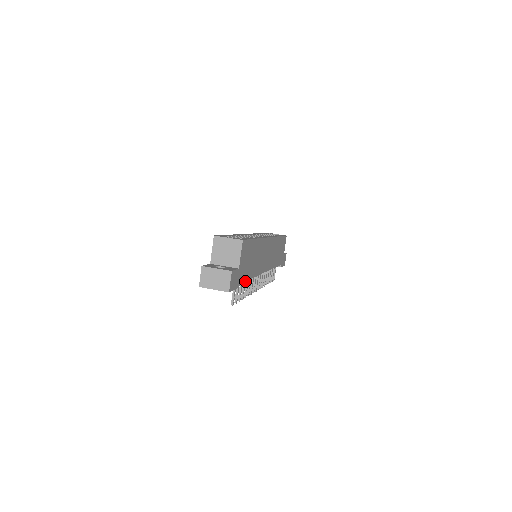
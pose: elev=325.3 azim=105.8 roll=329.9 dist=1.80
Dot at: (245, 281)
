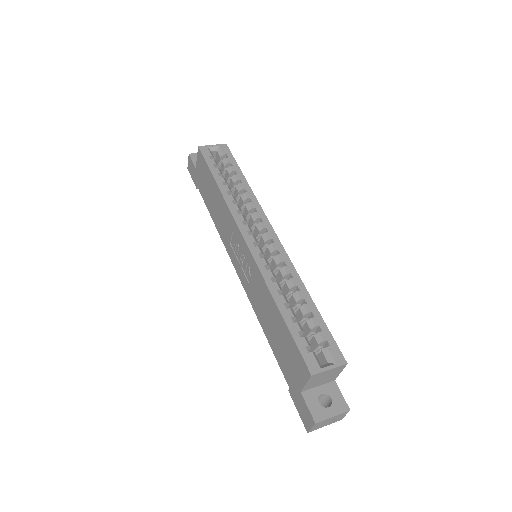
Dot at: occluded
